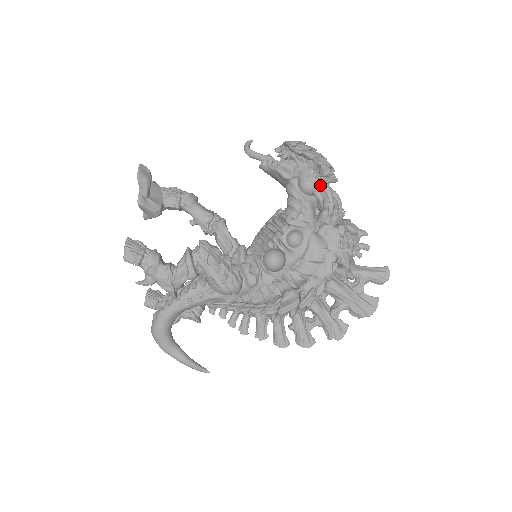
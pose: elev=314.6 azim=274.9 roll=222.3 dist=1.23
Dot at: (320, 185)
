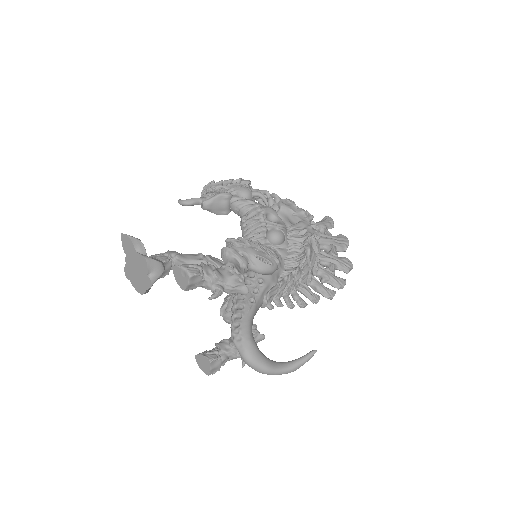
Dot at: (251, 190)
